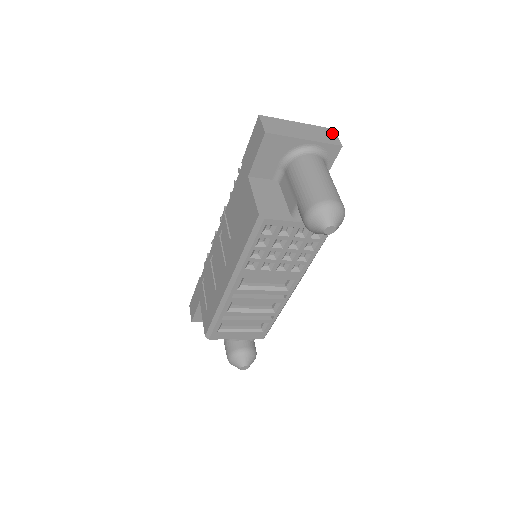
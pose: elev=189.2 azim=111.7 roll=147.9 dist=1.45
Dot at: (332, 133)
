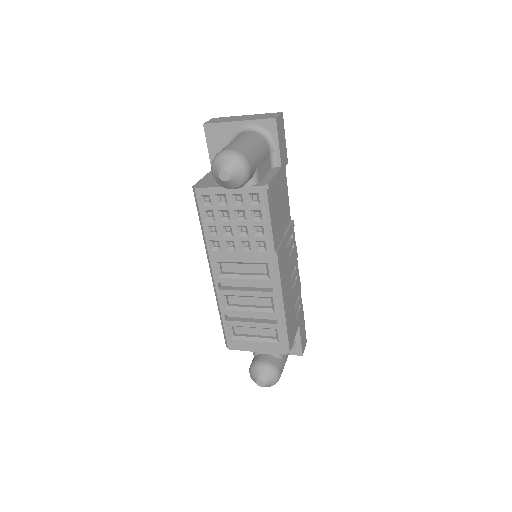
Dot at: (276, 114)
